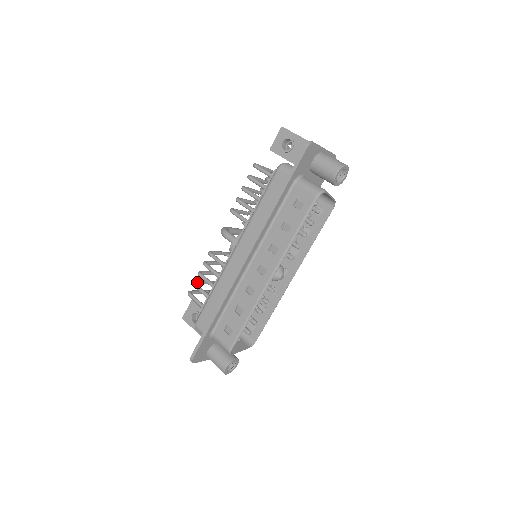
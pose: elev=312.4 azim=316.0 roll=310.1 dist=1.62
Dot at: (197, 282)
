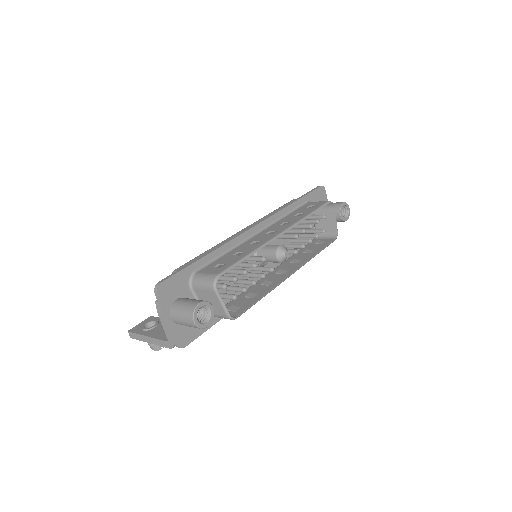
Dot at: occluded
